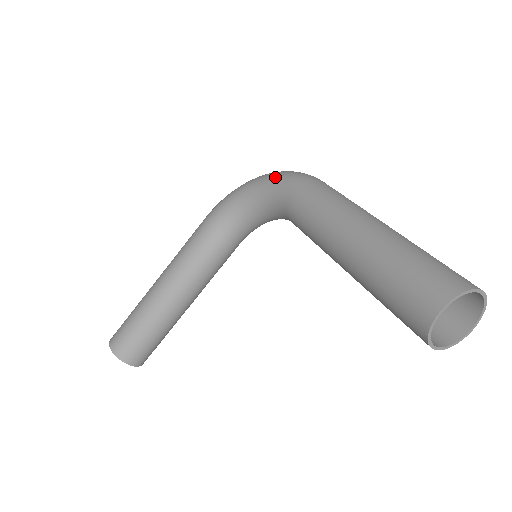
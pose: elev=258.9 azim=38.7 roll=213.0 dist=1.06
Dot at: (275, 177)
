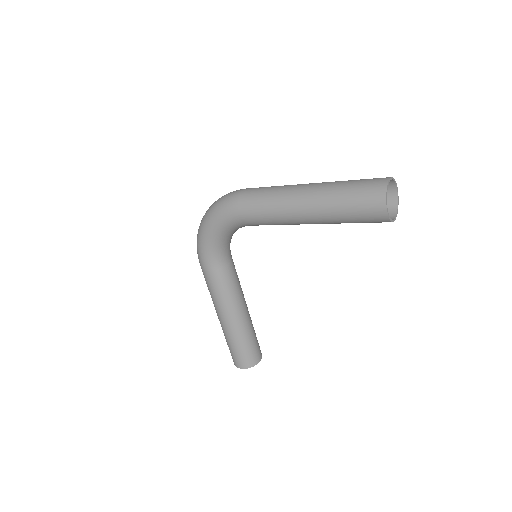
Dot at: (217, 216)
